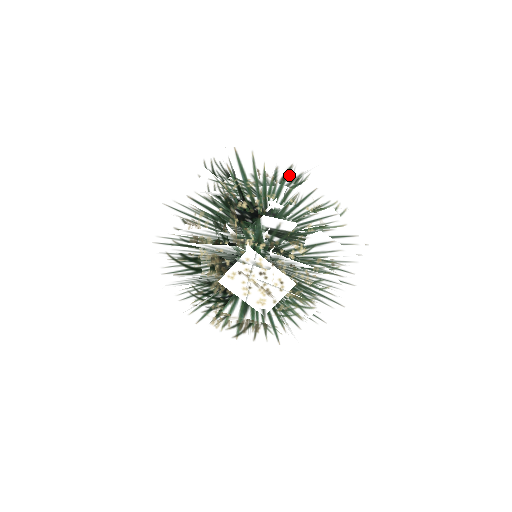
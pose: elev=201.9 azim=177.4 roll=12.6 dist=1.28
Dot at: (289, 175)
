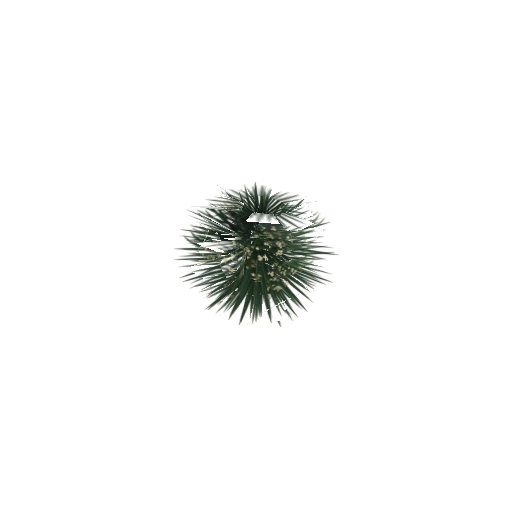
Dot at: (302, 243)
